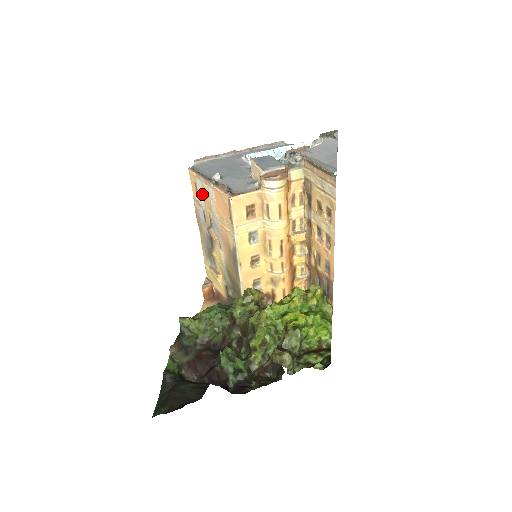
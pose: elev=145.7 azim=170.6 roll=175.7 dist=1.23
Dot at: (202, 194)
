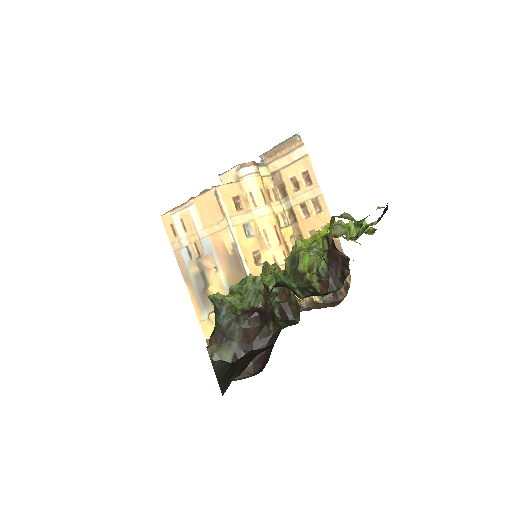
Dot at: (182, 227)
